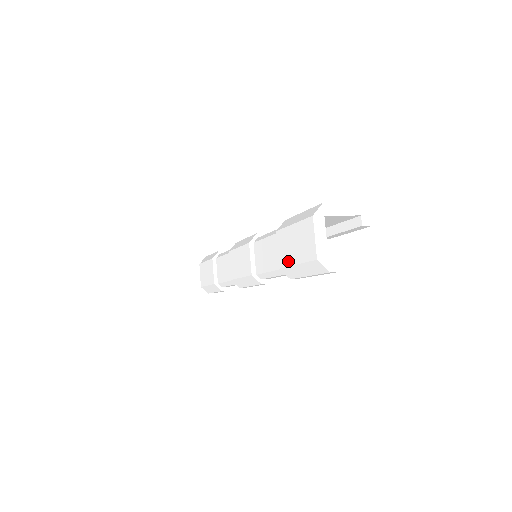
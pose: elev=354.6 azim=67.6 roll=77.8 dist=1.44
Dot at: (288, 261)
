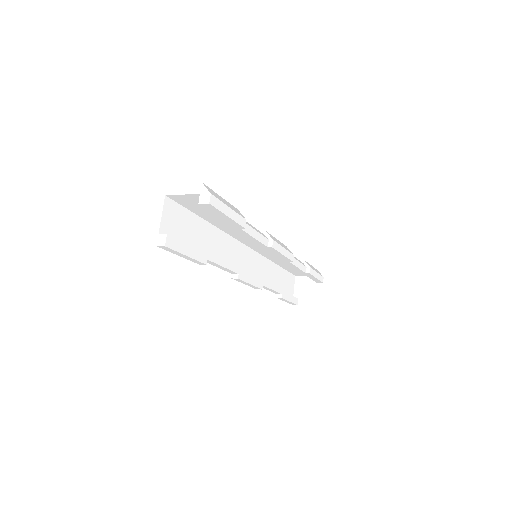
Dot at: occluded
